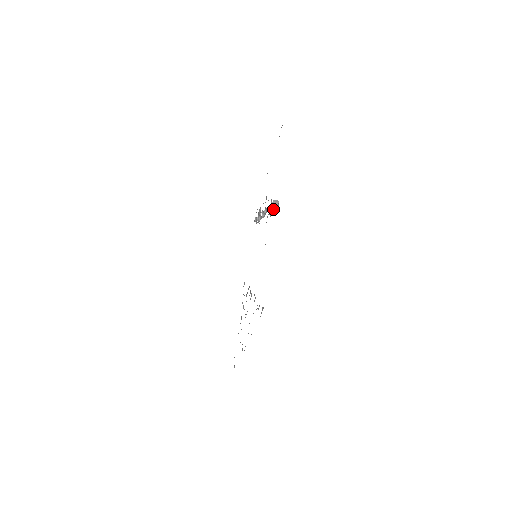
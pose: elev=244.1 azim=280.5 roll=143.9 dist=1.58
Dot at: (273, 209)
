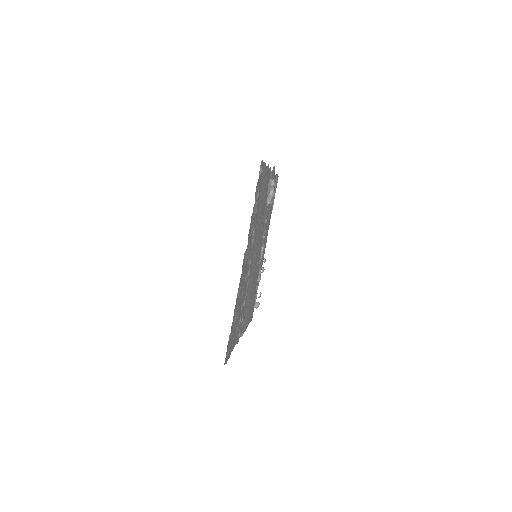
Dot at: (271, 182)
